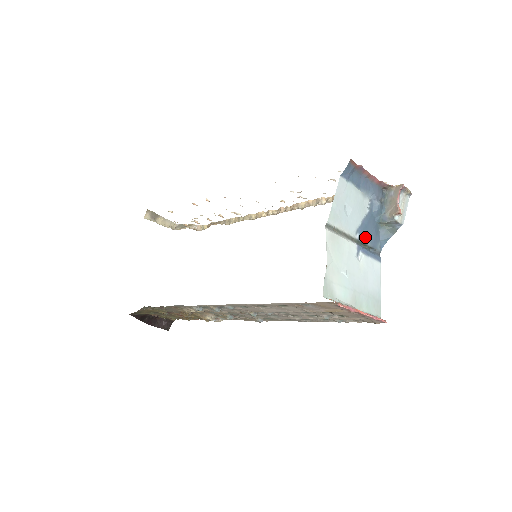
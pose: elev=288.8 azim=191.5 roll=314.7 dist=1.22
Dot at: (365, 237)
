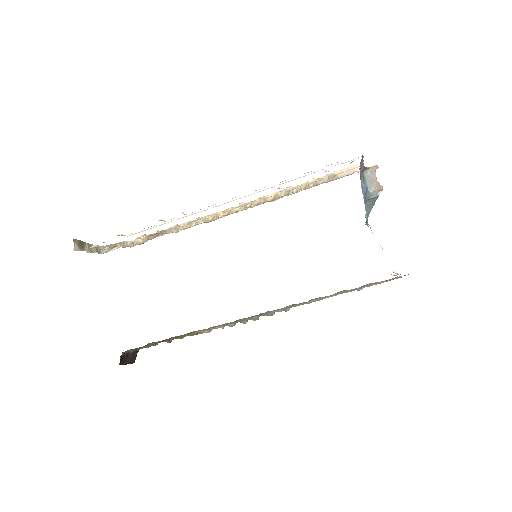
Dot at: occluded
